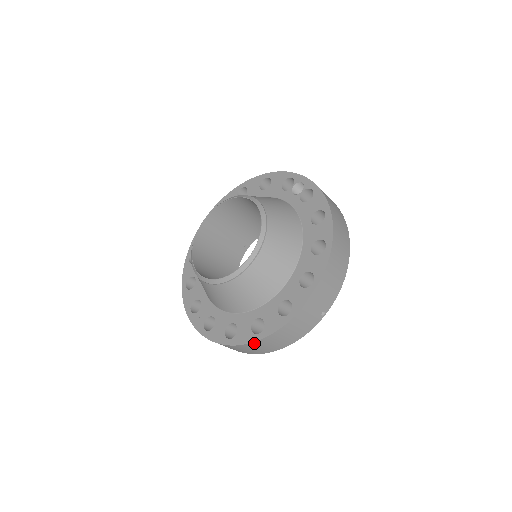
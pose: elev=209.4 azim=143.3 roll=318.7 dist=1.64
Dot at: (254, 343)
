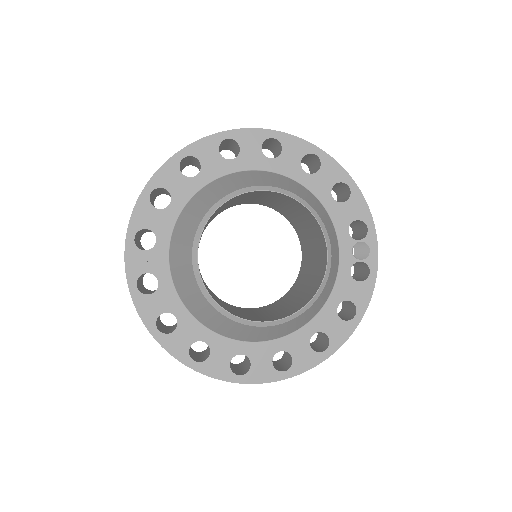
Dot at: (181, 361)
